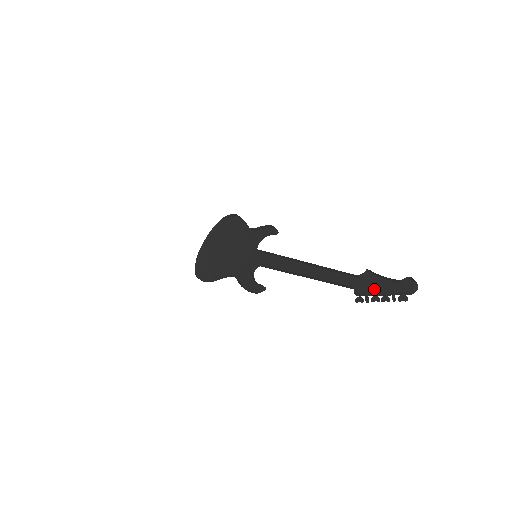
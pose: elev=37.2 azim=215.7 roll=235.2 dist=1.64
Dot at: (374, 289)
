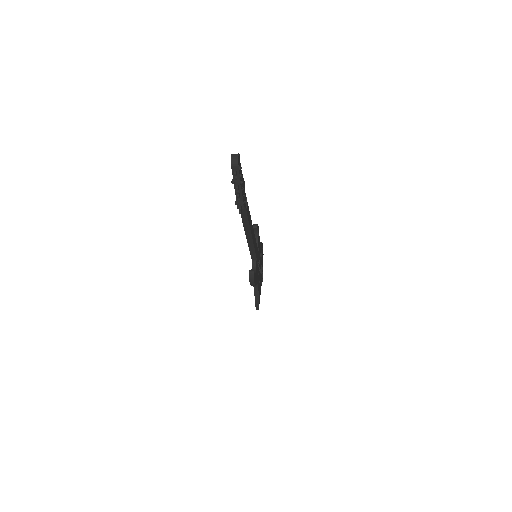
Dot at: (243, 191)
